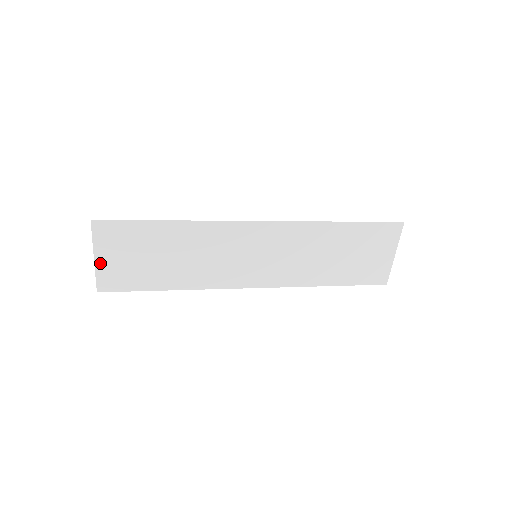
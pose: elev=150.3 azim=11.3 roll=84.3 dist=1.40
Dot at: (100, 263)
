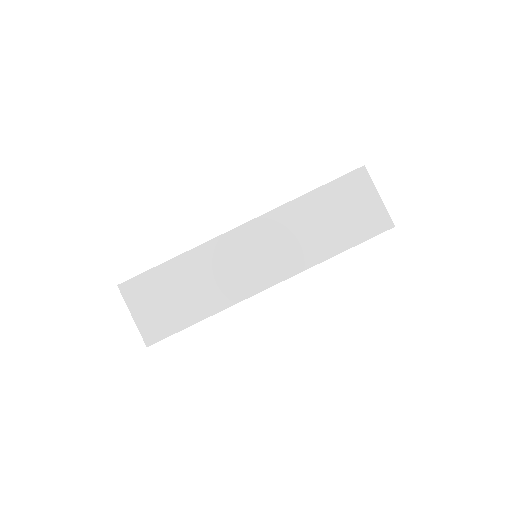
Dot at: (138, 319)
